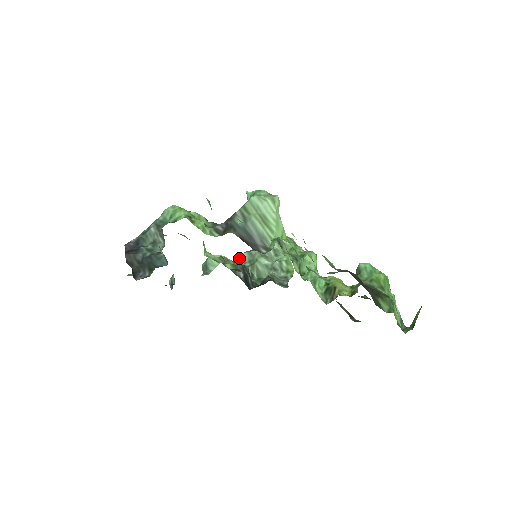
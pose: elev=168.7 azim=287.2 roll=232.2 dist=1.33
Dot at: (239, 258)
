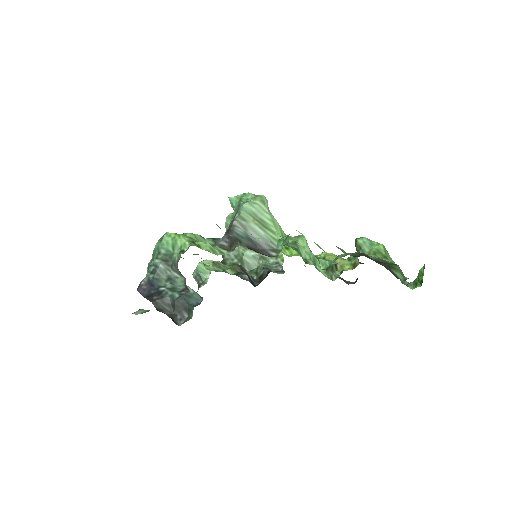
Dot at: (224, 257)
